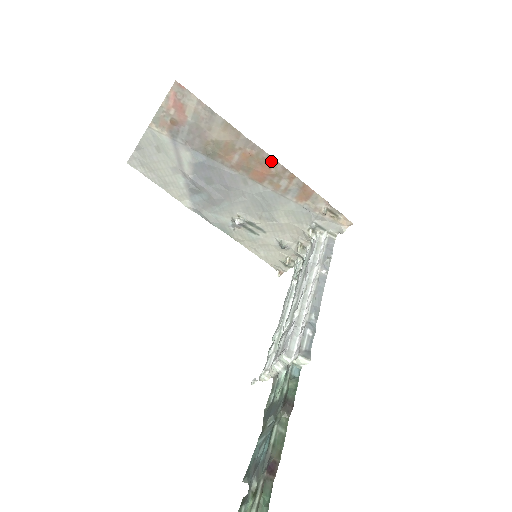
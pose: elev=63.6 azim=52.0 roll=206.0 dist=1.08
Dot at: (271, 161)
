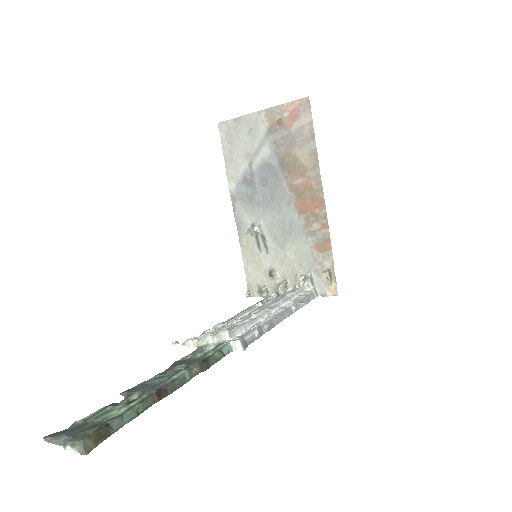
Dot at: (321, 203)
